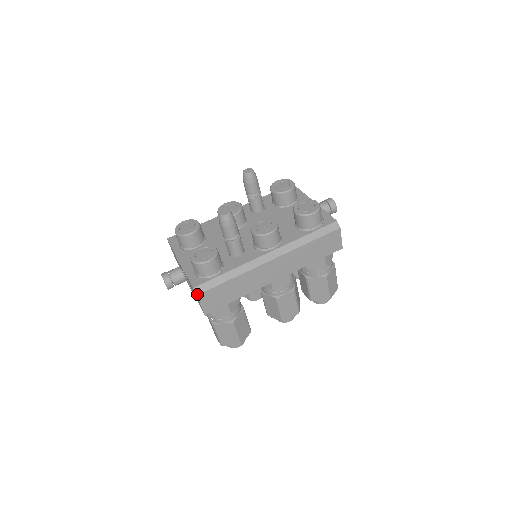
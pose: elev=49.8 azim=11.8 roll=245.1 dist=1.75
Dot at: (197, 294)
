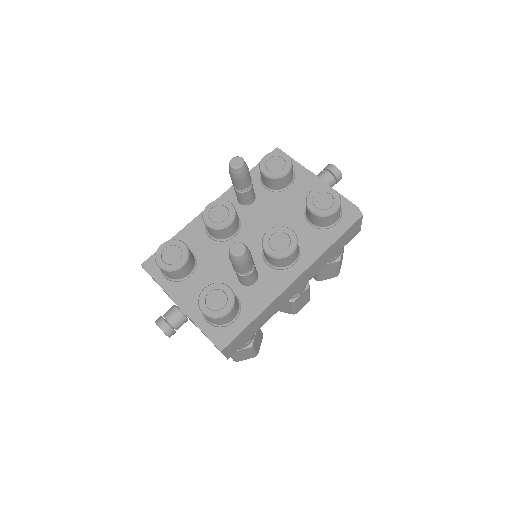
Dot at: (221, 350)
